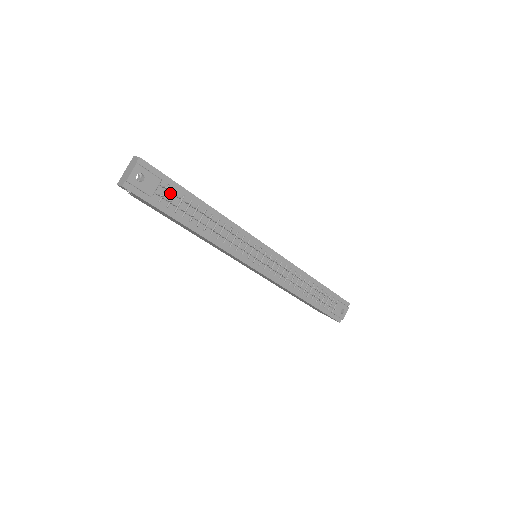
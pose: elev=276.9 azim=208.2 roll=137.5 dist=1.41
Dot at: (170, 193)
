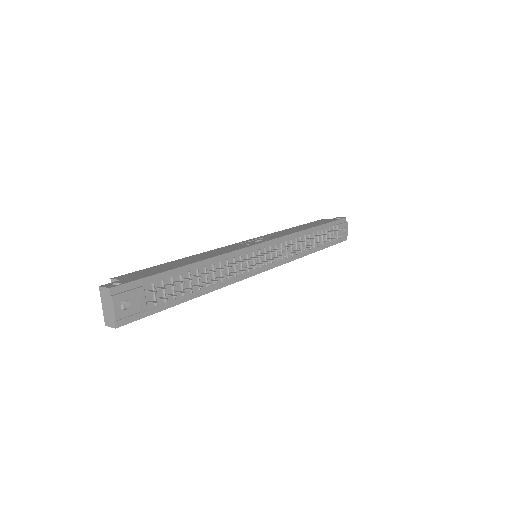
Dot at: (158, 288)
